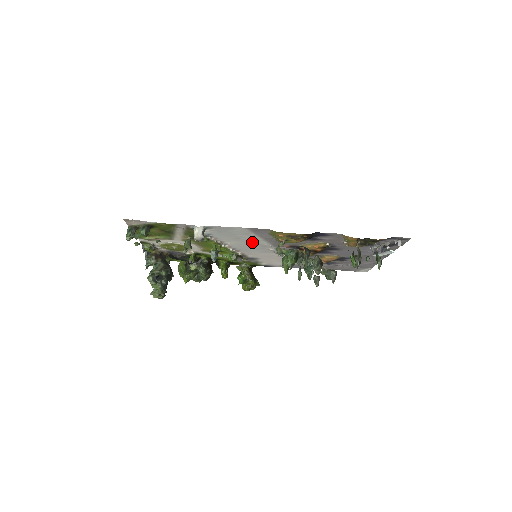
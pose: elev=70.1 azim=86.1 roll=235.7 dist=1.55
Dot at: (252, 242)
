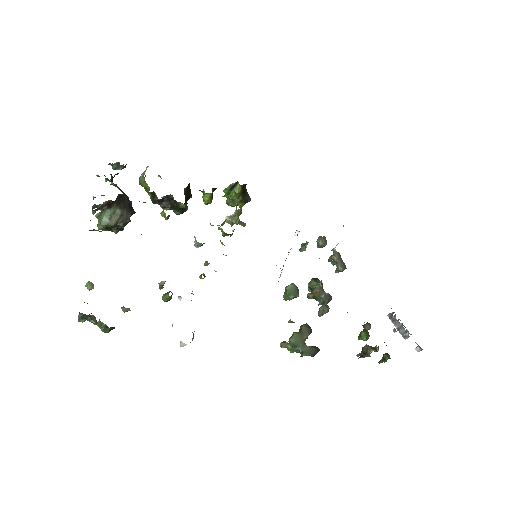
Dot at: occluded
